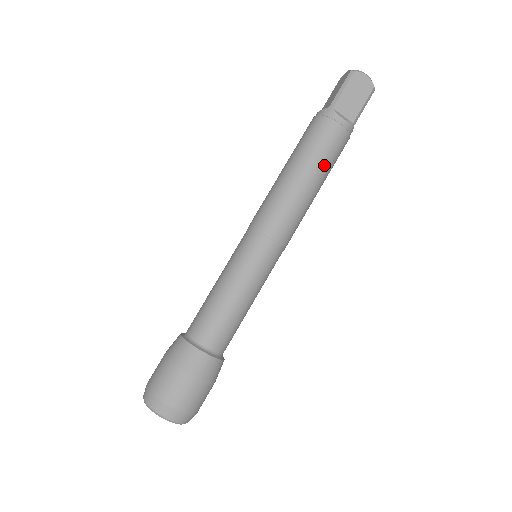
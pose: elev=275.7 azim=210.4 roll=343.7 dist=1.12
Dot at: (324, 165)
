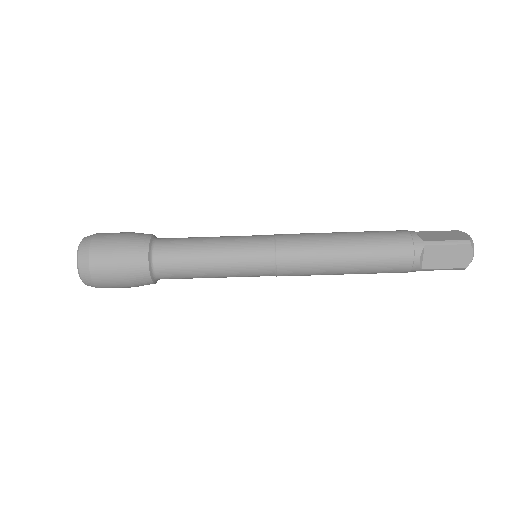
Dot at: (368, 268)
